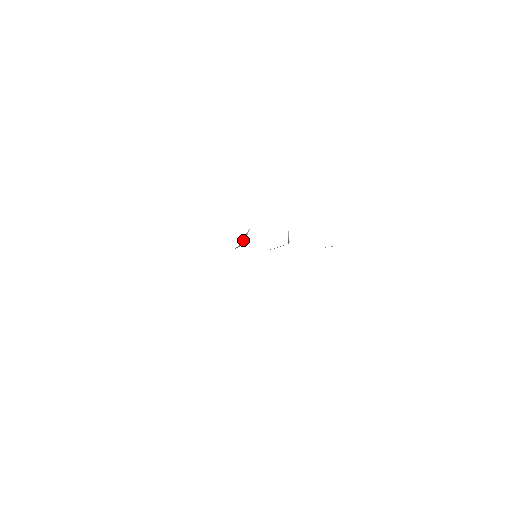
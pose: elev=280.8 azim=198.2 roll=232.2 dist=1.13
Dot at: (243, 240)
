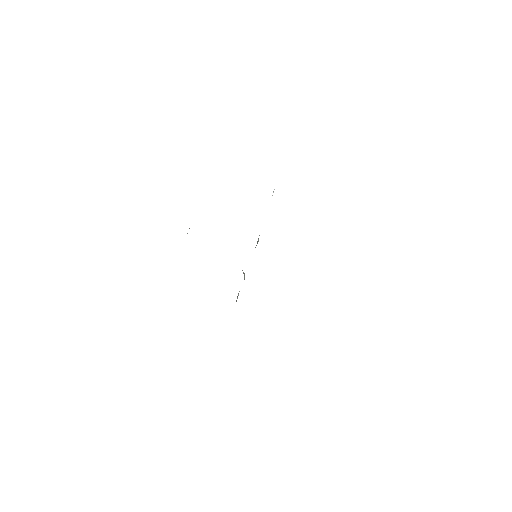
Dot at: occluded
